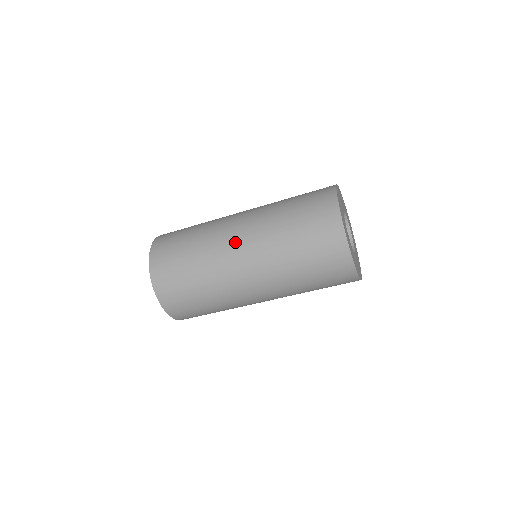
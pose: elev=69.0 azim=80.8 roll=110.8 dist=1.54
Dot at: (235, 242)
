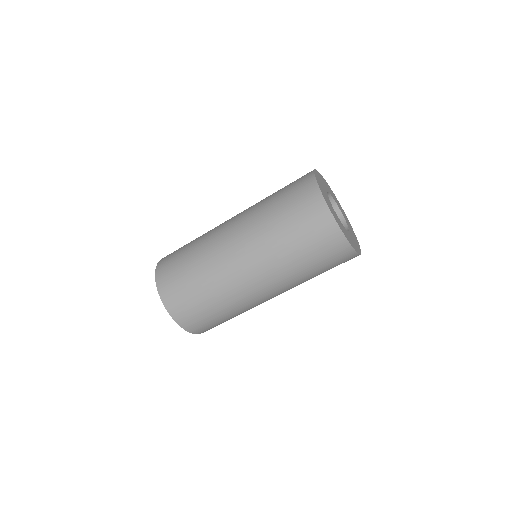
Dot at: (229, 242)
